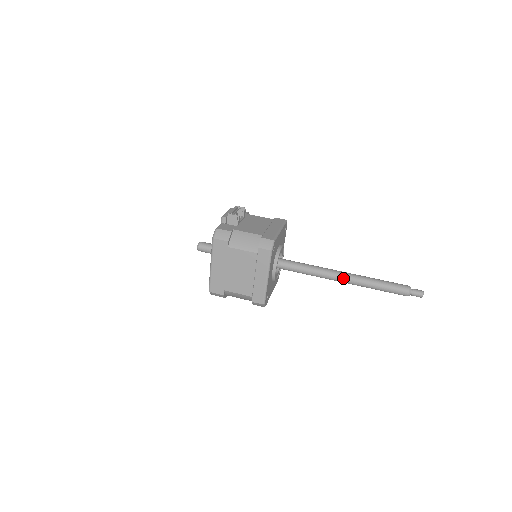
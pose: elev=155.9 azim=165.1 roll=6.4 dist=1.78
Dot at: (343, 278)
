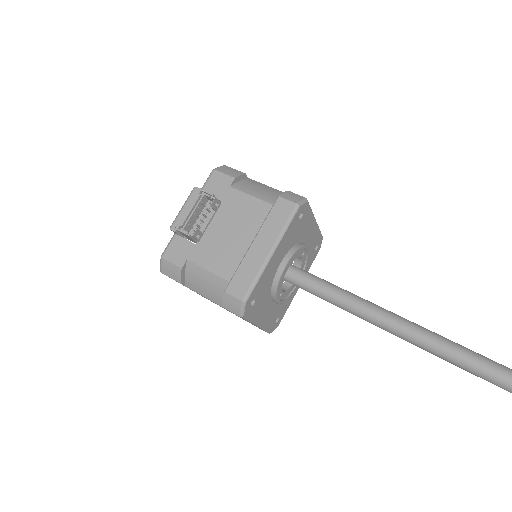
Dot at: (394, 334)
